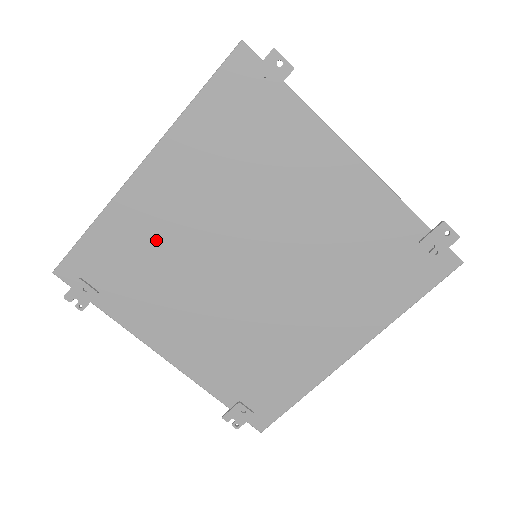
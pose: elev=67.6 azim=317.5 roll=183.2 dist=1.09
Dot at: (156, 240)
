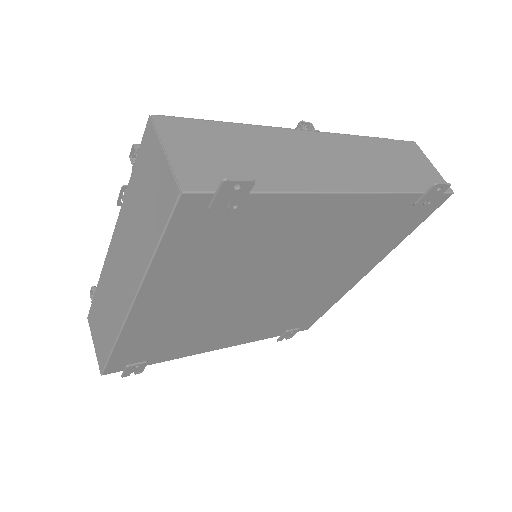
Dot at: (177, 323)
